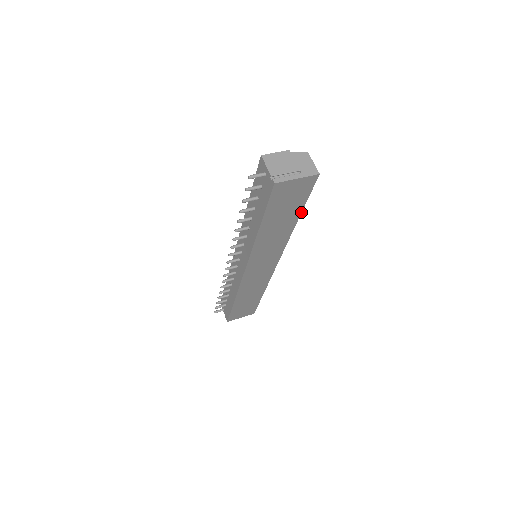
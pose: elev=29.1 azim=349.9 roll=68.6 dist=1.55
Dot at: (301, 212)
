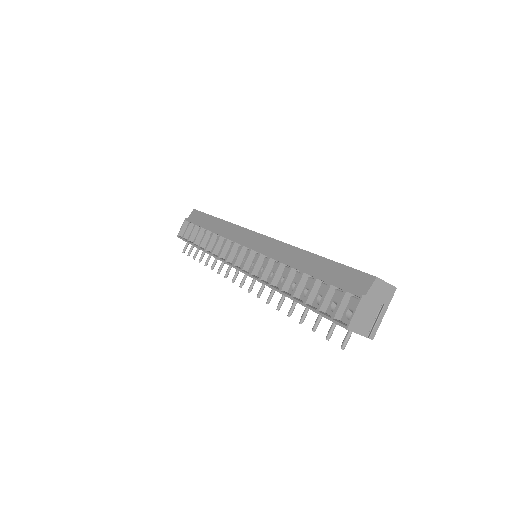
Dot at: occluded
